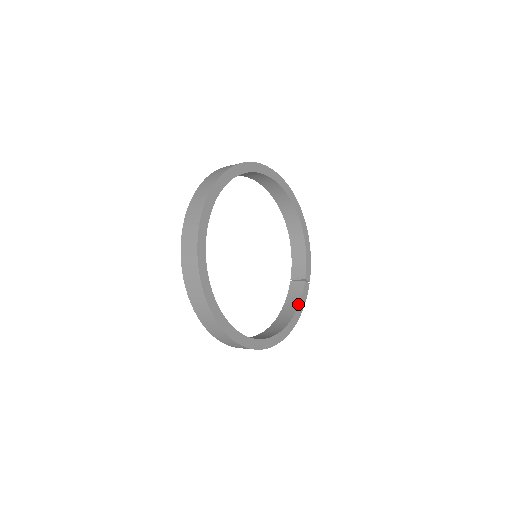
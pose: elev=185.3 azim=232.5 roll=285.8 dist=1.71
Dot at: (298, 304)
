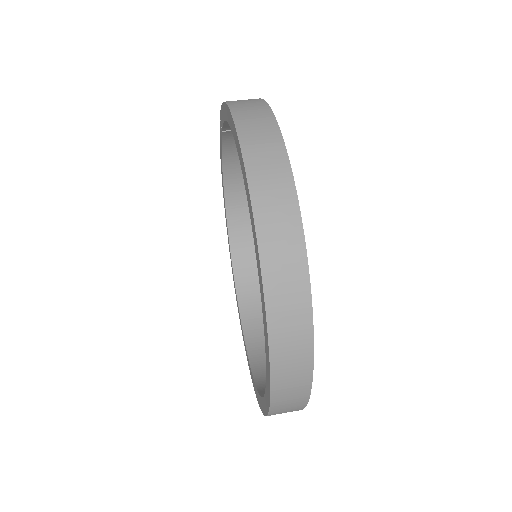
Dot at: occluded
